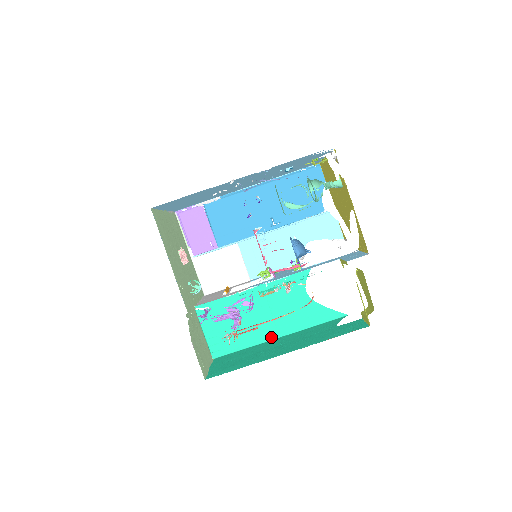
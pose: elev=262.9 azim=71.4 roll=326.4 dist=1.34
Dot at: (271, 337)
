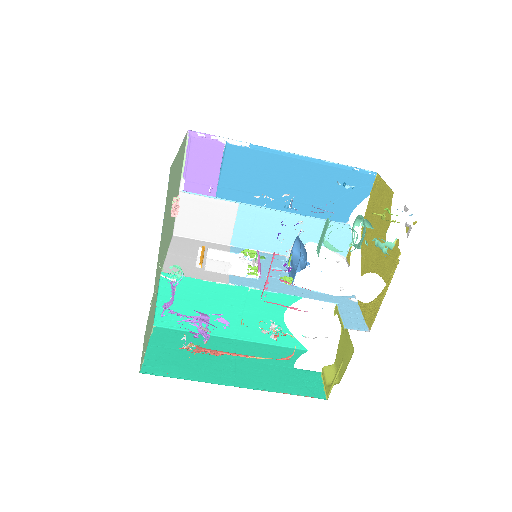
Dot at: (224, 334)
